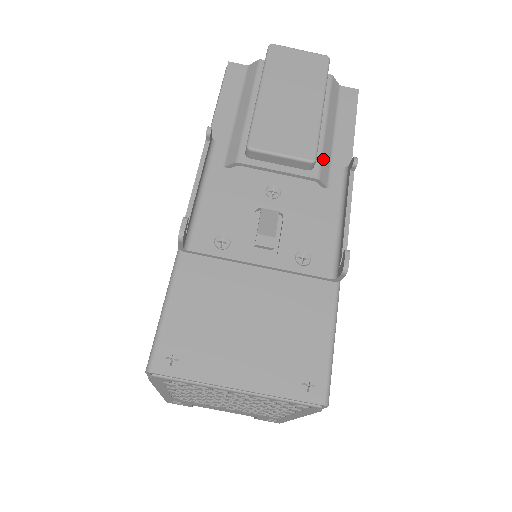
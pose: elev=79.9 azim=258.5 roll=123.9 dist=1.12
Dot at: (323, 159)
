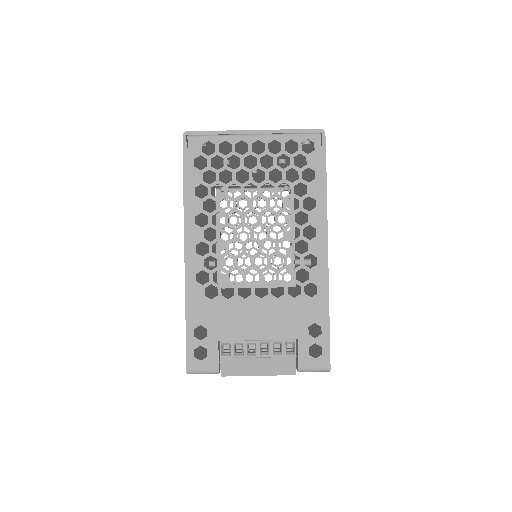
Dot at: occluded
